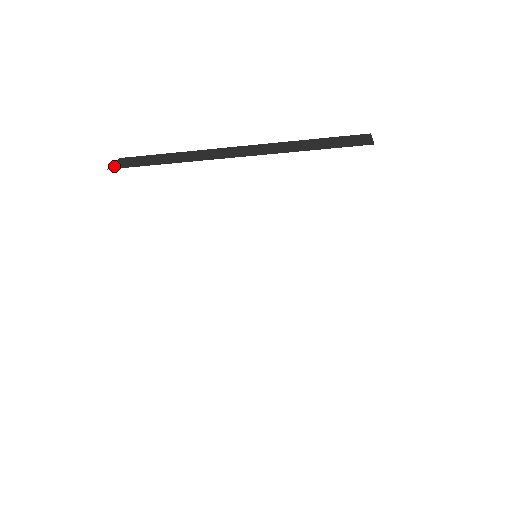
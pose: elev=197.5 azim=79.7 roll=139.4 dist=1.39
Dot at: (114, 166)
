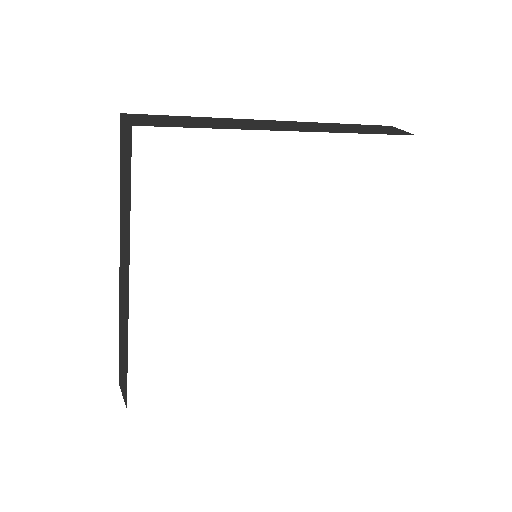
Dot at: (137, 122)
